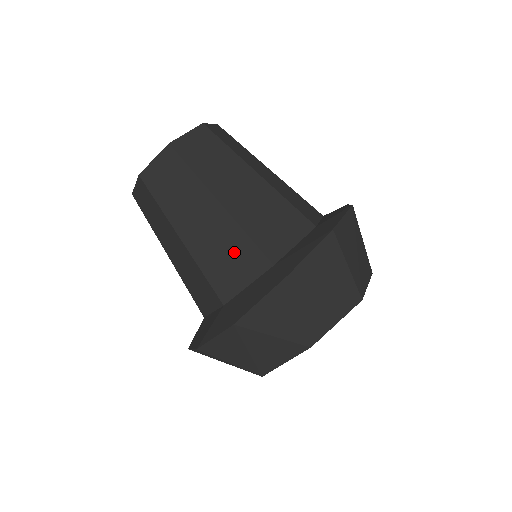
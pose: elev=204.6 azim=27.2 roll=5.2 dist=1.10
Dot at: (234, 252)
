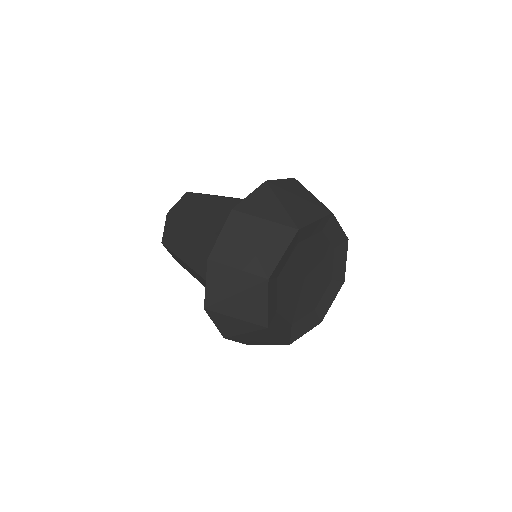
Dot at: occluded
